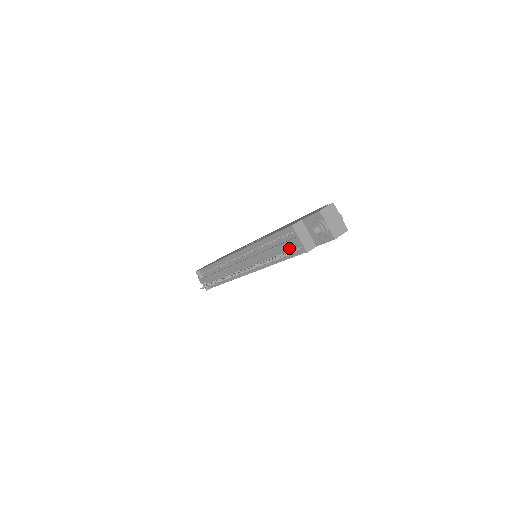
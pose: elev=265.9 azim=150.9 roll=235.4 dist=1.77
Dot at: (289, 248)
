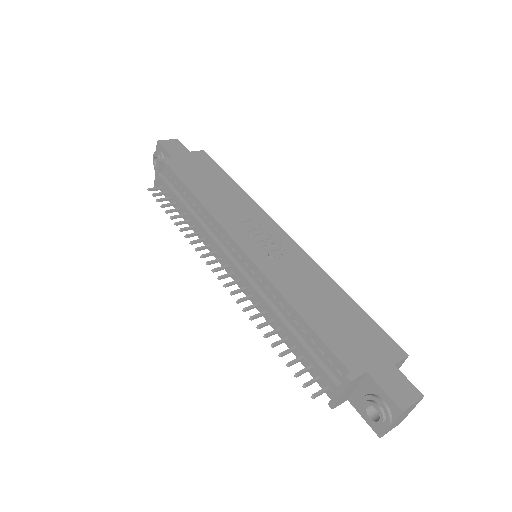
Dot at: occluded
